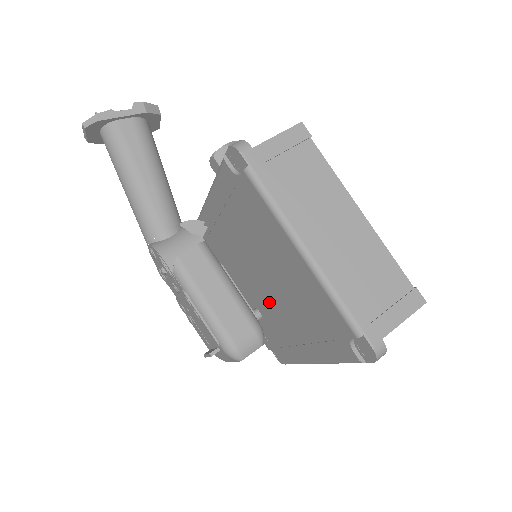
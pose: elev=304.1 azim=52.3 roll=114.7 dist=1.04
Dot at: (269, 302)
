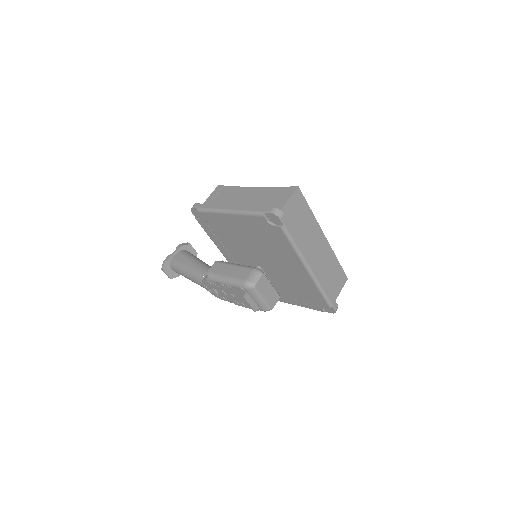
Dot at: (275, 269)
